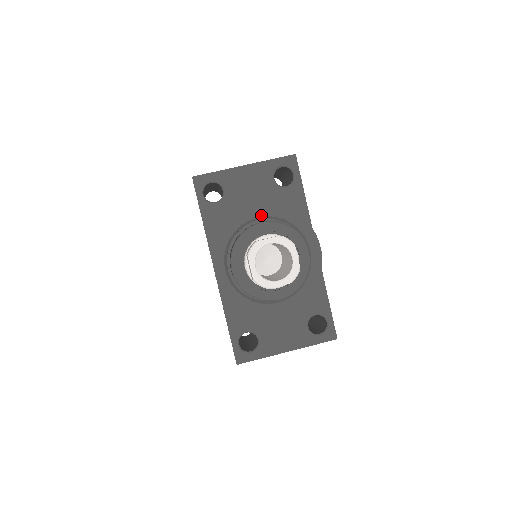
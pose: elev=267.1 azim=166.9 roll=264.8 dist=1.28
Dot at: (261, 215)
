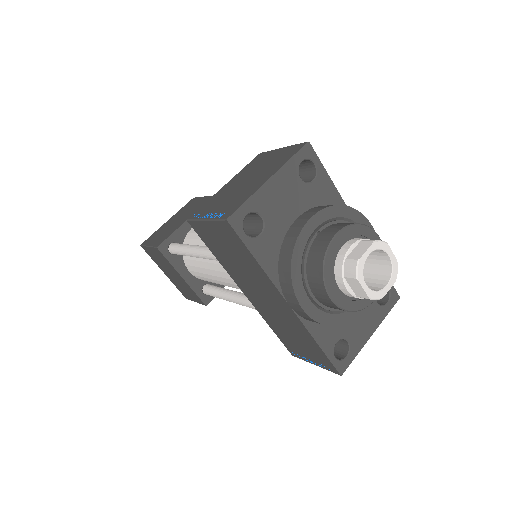
Dot at: (317, 225)
